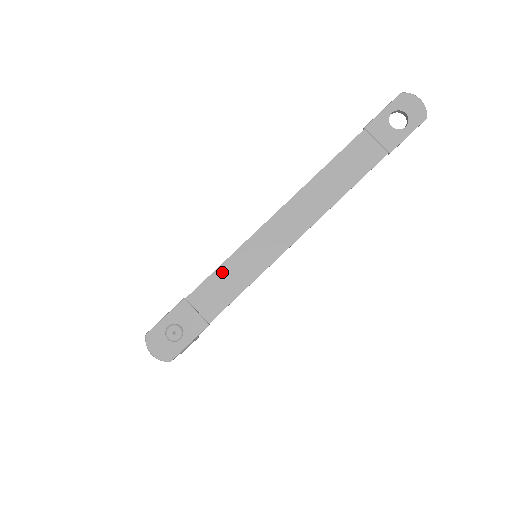
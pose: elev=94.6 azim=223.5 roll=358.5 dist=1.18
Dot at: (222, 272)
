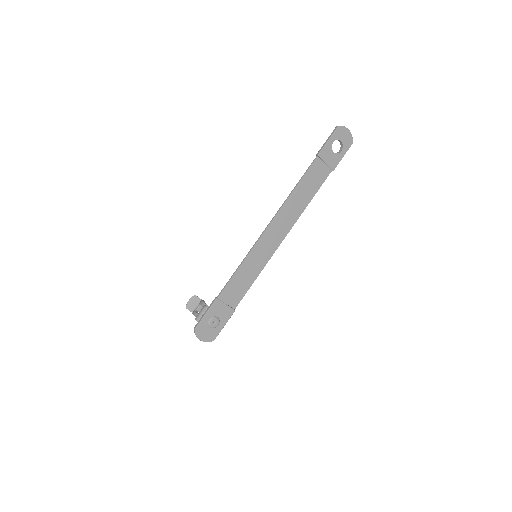
Dot at: (239, 274)
